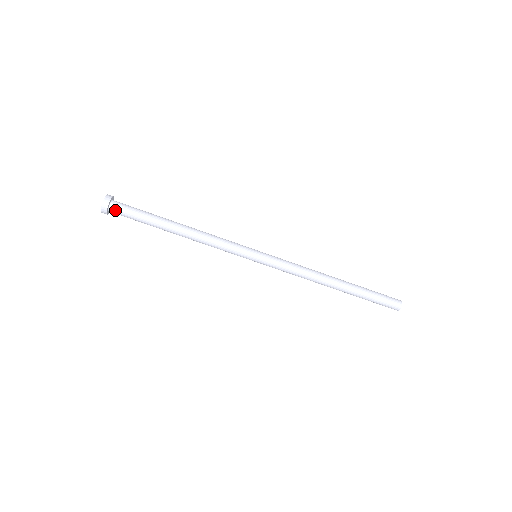
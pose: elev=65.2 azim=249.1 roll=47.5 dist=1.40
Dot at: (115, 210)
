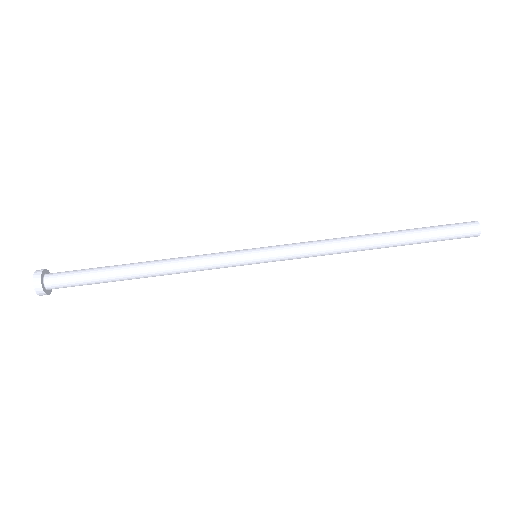
Dot at: (53, 281)
